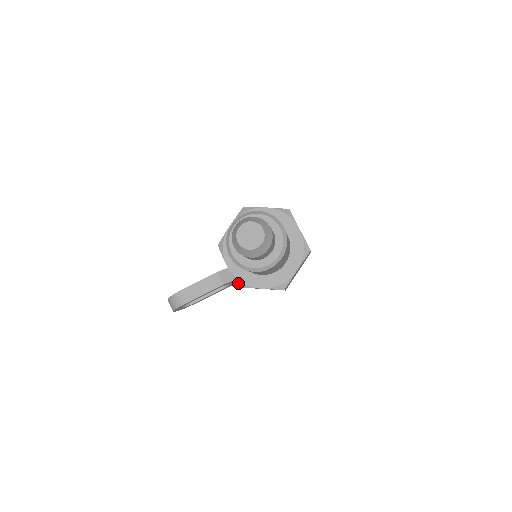
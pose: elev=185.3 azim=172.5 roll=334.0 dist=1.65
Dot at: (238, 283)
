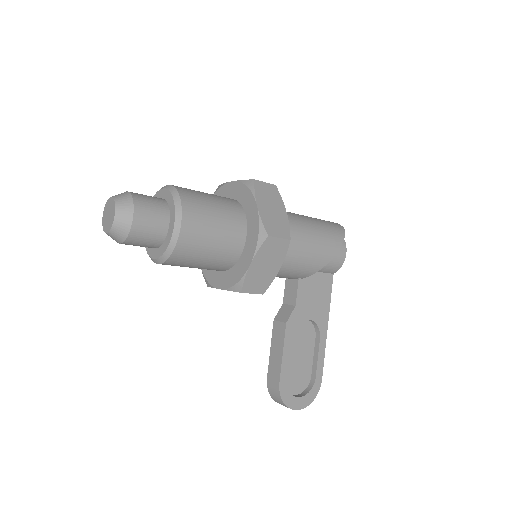
Dot at: (236, 289)
